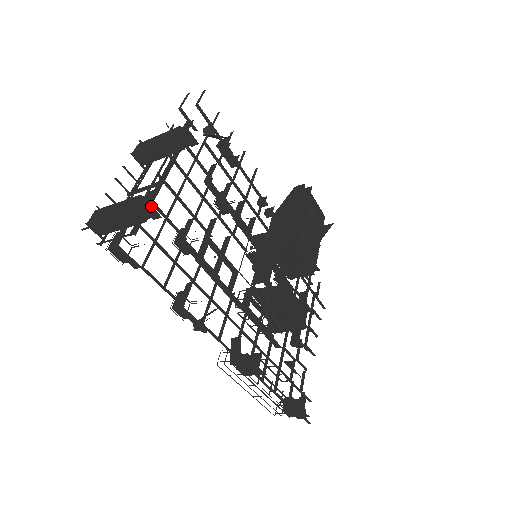
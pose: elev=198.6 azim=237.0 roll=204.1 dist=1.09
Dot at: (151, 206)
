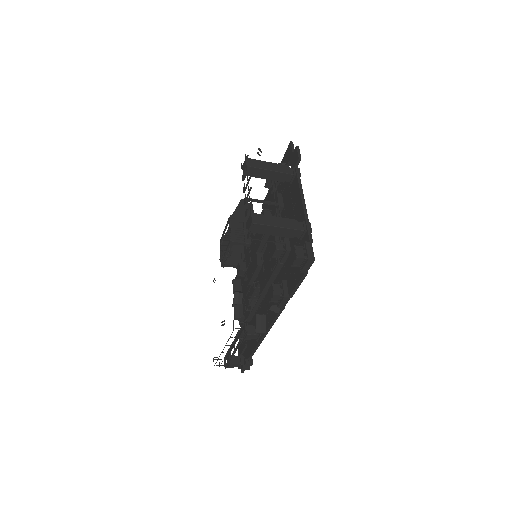
Dot at: occluded
